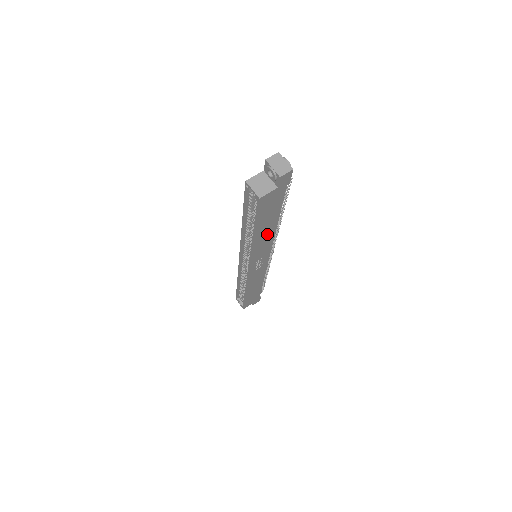
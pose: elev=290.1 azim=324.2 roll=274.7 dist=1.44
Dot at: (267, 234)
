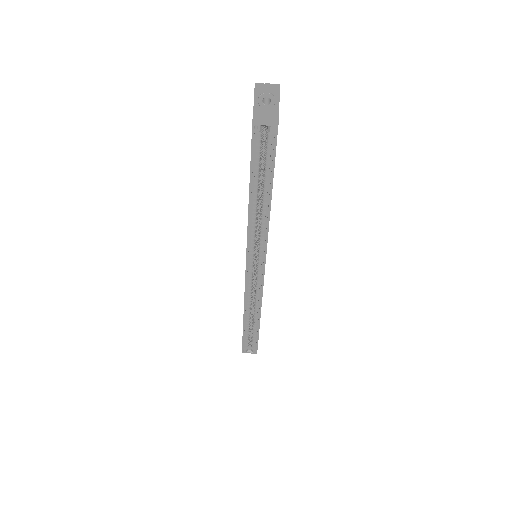
Dot at: occluded
